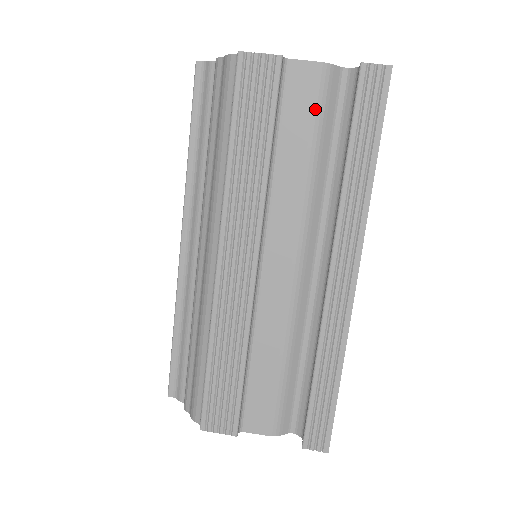
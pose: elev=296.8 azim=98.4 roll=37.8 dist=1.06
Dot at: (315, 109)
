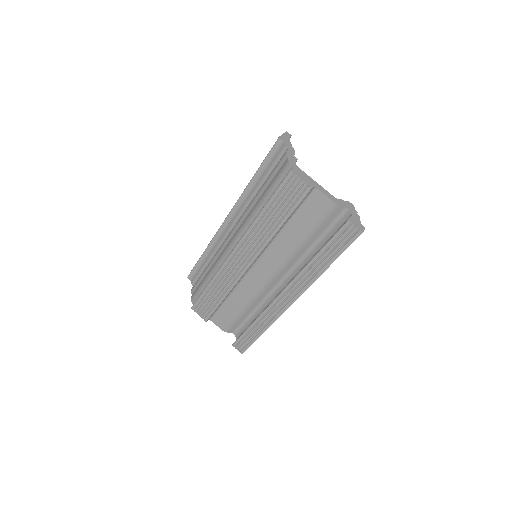
Dot at: (317, 220)
